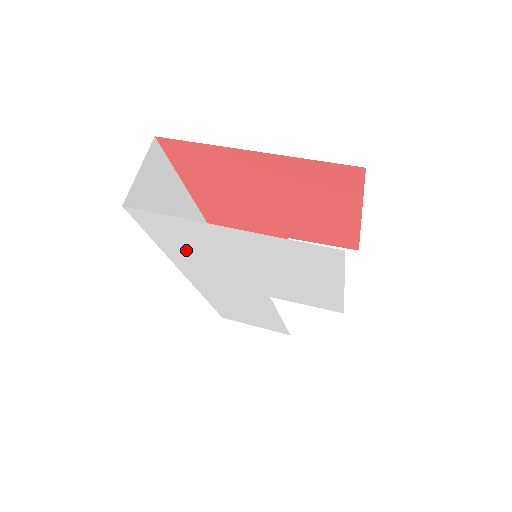
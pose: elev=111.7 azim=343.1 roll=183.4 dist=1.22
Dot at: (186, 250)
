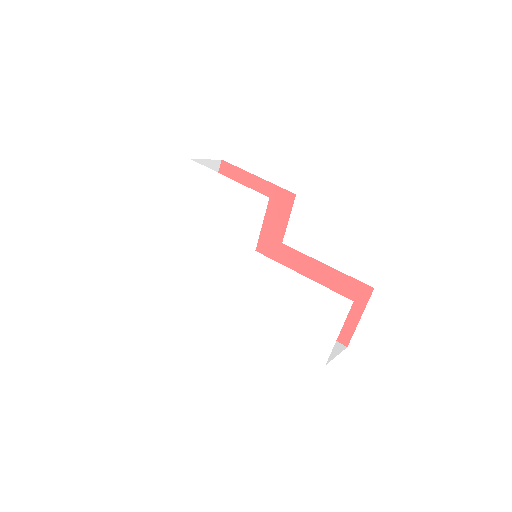
Dot at: (201, 267)
